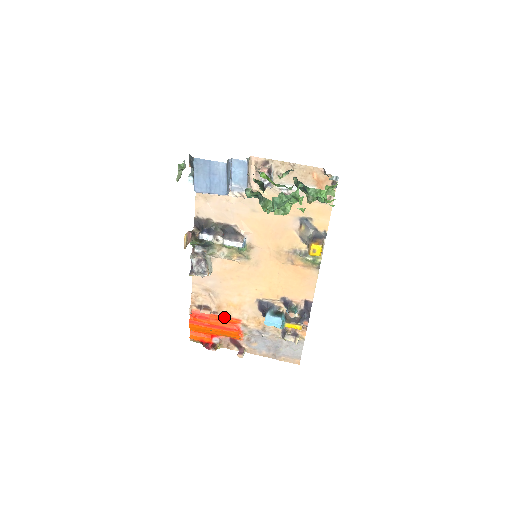
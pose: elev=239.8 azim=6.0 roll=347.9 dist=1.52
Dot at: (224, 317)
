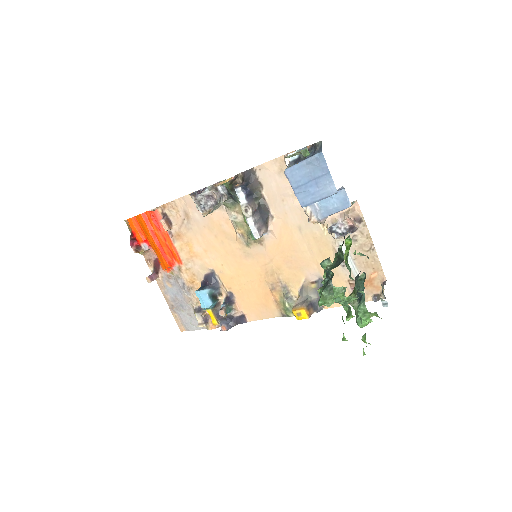
Dot at: (173, 245)
